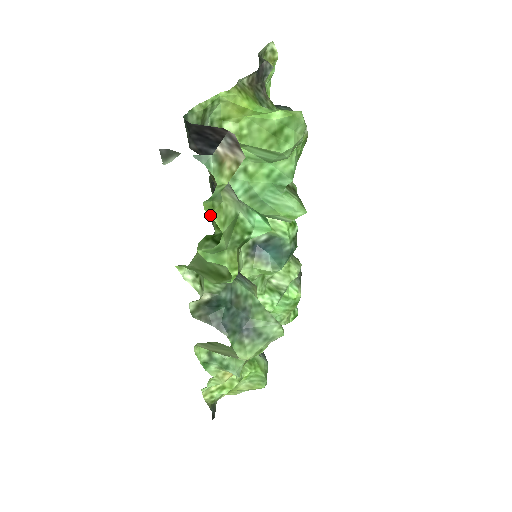
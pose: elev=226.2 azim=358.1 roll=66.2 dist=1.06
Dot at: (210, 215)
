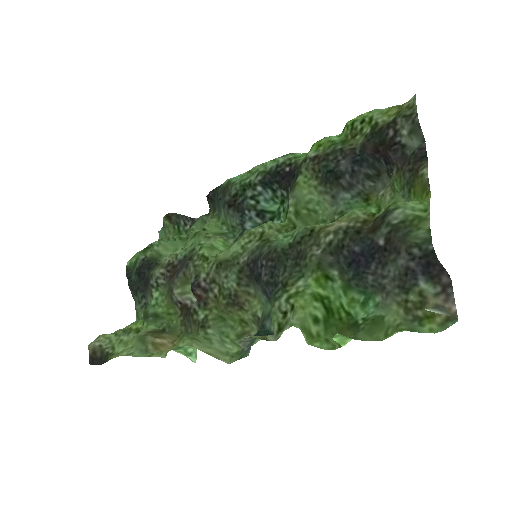
Dot at: occluded
